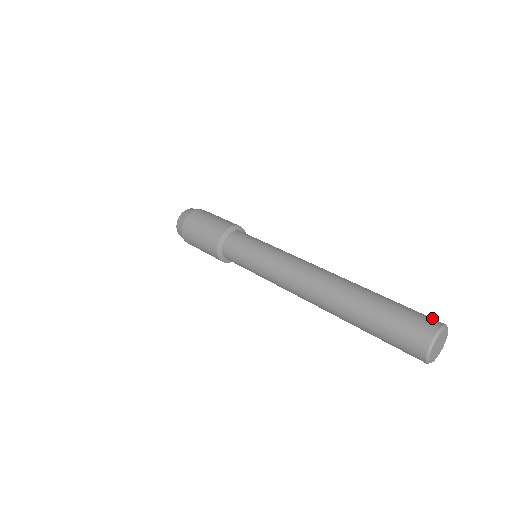
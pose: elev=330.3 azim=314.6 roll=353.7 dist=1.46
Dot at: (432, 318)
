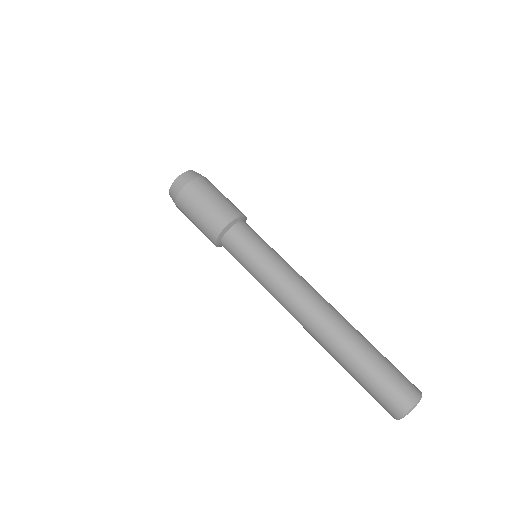
Dot at: (408, 391)
